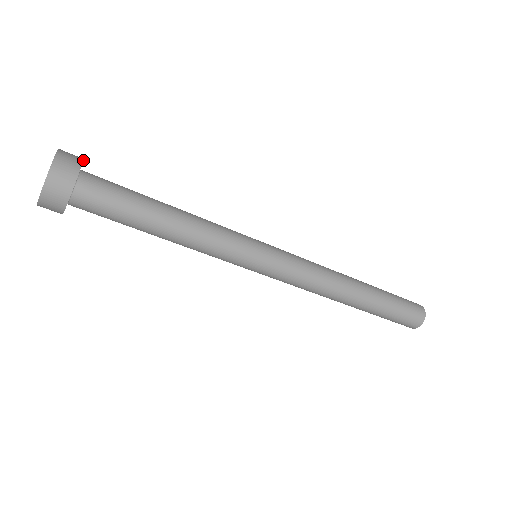
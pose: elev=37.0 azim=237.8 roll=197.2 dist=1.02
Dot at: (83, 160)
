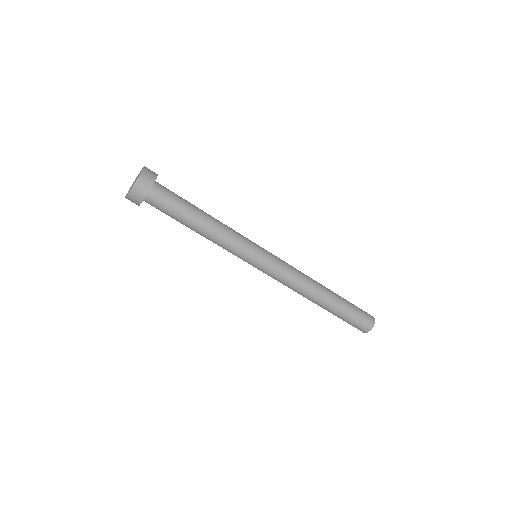
Dot at: occluded
